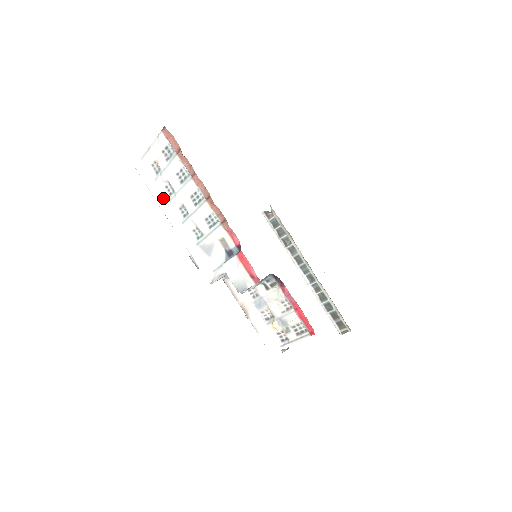
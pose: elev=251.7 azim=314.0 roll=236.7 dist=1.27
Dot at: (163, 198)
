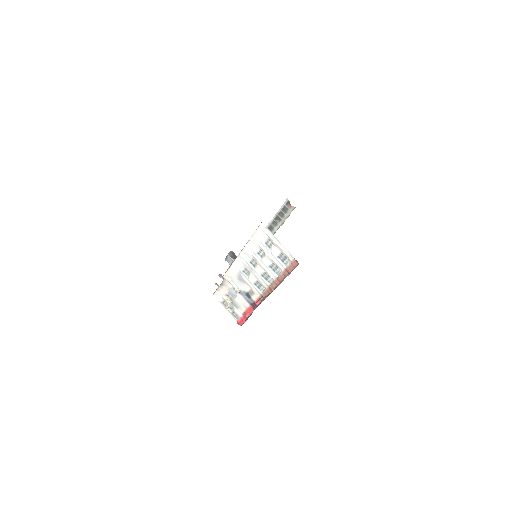
Dot at: (253, 247)
